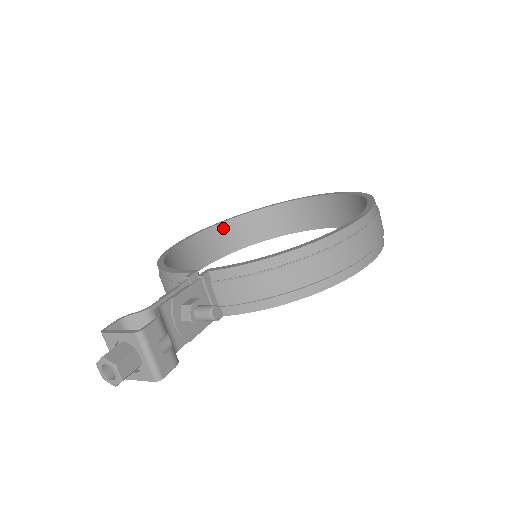
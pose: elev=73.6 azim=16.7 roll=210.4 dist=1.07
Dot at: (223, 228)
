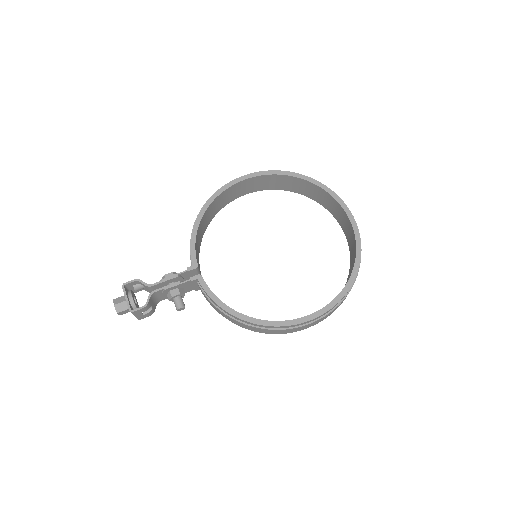
Dot at: (285, 178)
